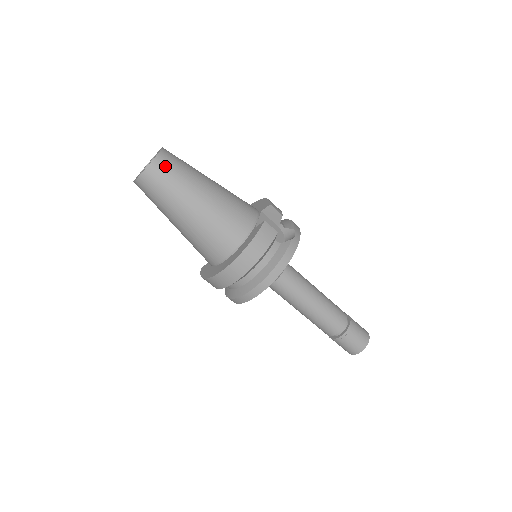
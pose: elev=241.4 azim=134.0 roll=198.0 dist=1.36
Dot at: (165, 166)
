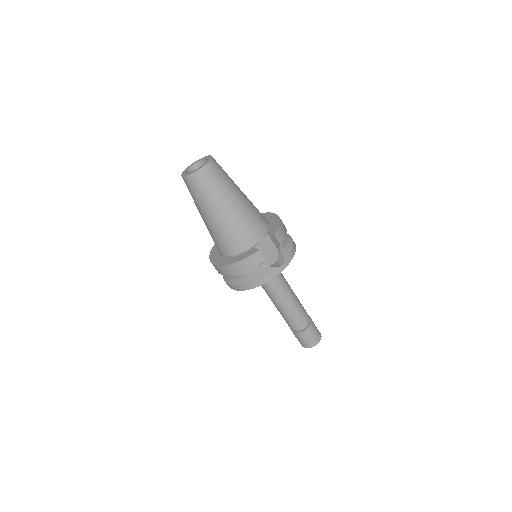
Dot at: (203, 179)
